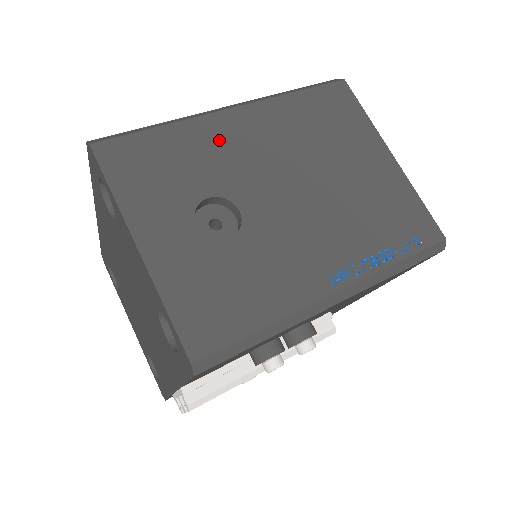
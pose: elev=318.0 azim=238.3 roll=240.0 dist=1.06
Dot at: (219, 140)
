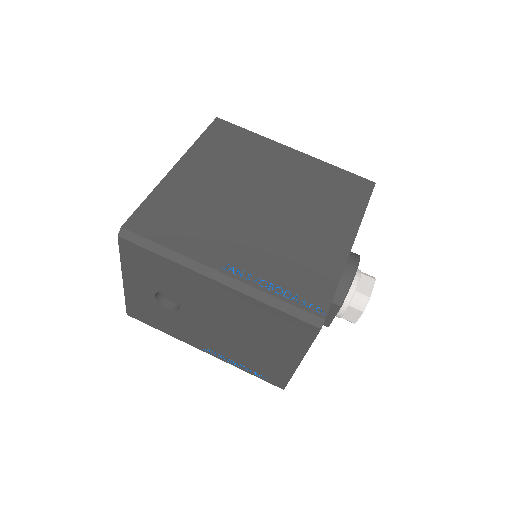
Dot at: (193, 284)
